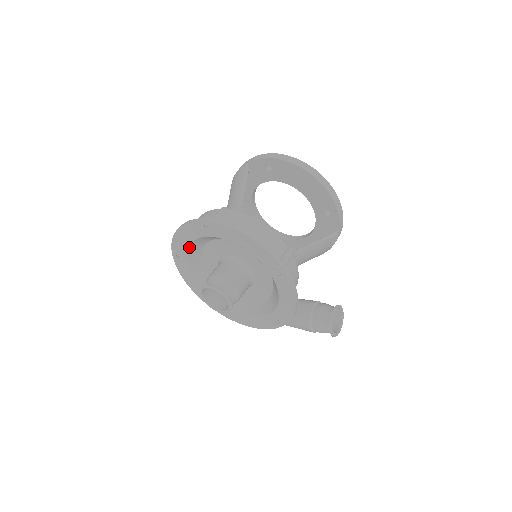
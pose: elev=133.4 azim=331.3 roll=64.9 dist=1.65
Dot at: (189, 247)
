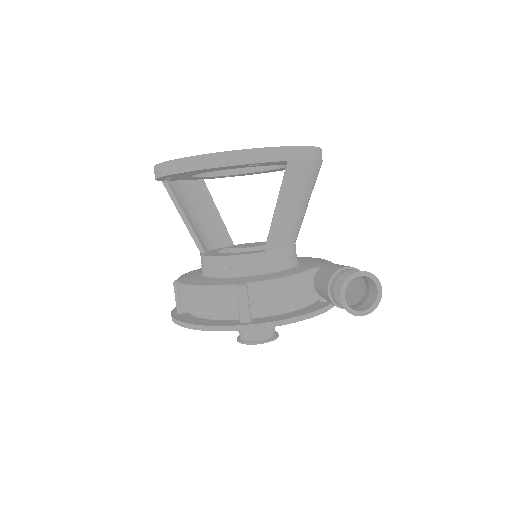
Dot at: occluded
